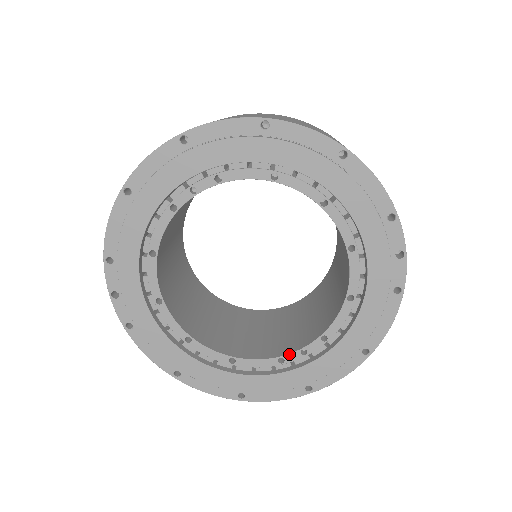
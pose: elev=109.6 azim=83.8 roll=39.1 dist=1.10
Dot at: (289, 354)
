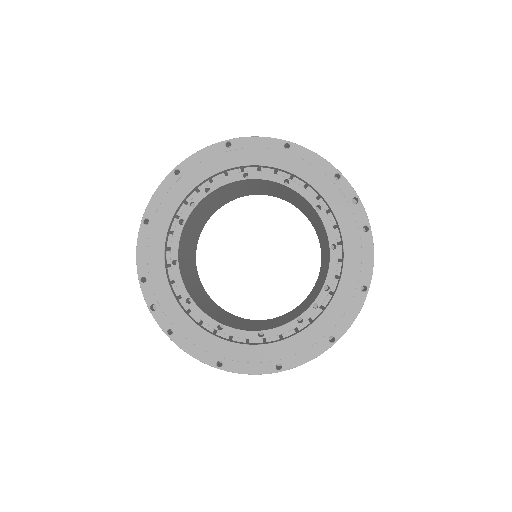
Dot at: (304, 312)
